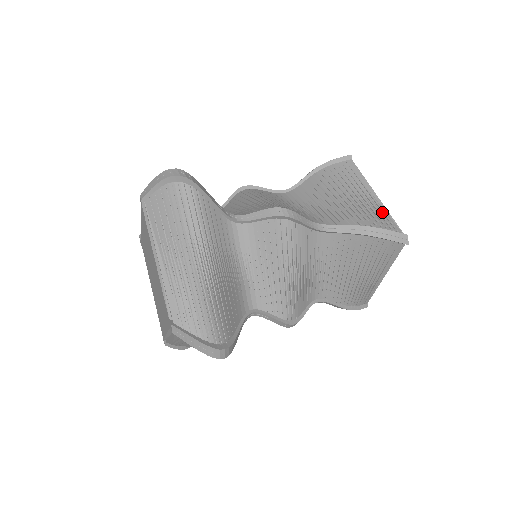
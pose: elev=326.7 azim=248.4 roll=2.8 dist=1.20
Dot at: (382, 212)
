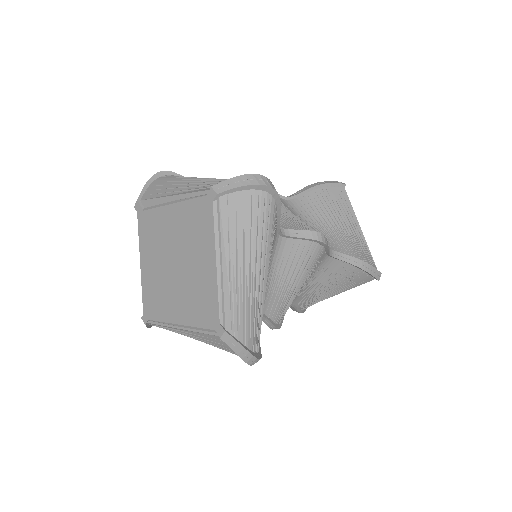
Dot at: (365, 247)
